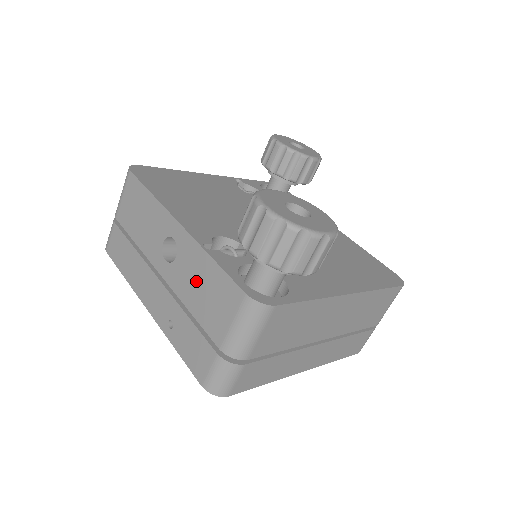
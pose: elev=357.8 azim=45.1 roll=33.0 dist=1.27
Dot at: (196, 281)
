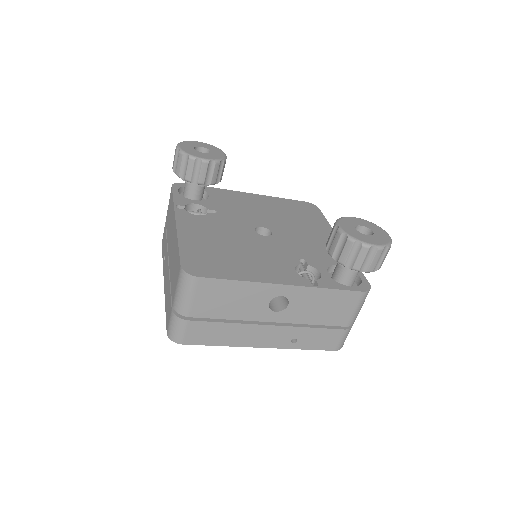
Dot at: (316, 307)
